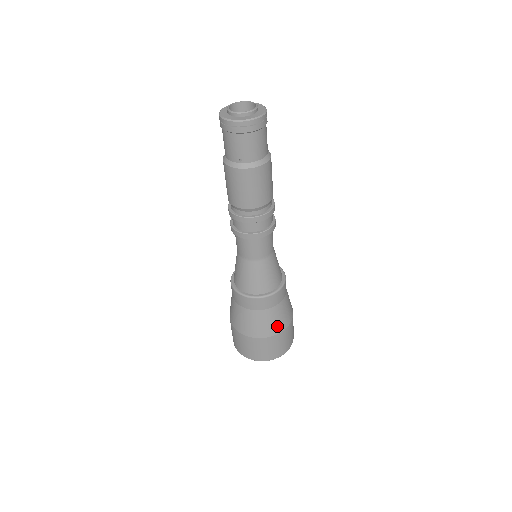
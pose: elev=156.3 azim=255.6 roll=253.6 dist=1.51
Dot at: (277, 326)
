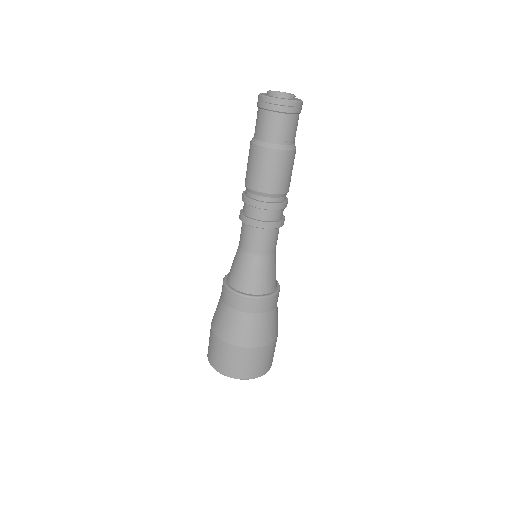
Dot at: (277, 327)
